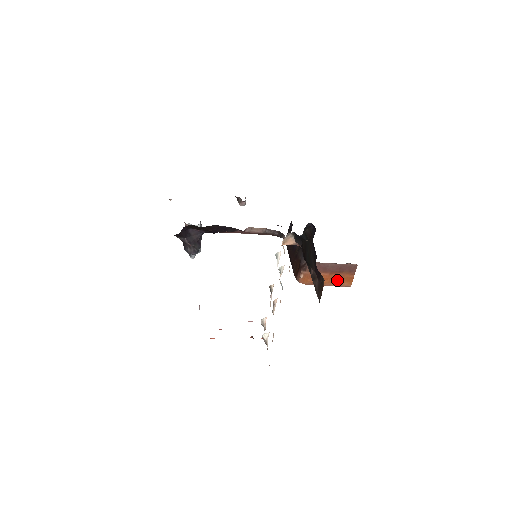
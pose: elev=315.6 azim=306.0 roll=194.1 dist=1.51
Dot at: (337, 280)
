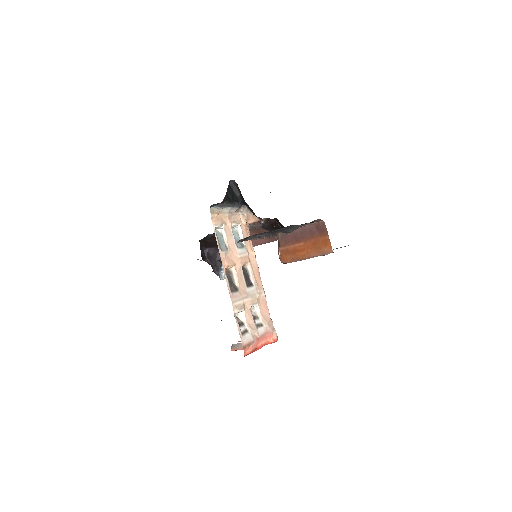
Dot at: (315, 248)
